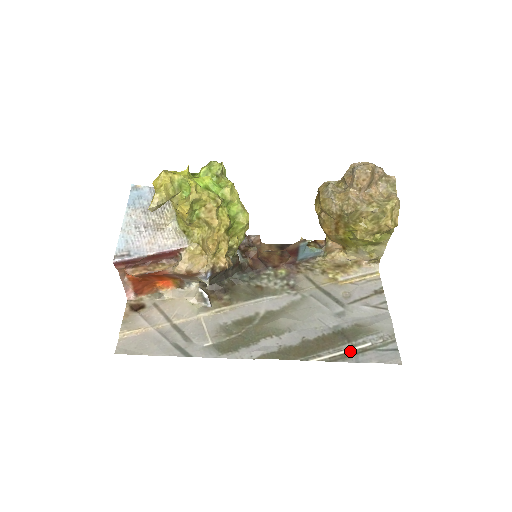
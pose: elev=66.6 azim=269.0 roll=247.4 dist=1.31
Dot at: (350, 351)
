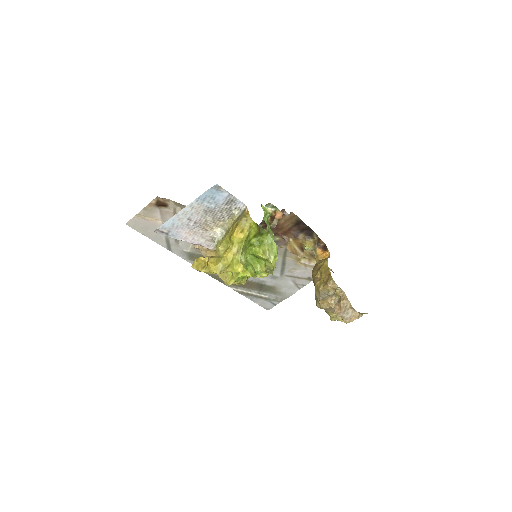
Dot at: (254, 294)
